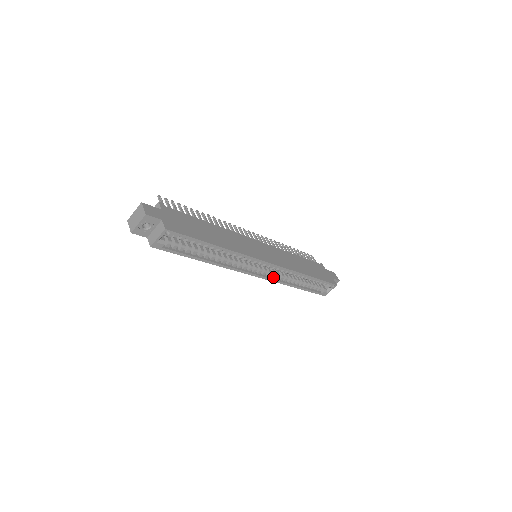
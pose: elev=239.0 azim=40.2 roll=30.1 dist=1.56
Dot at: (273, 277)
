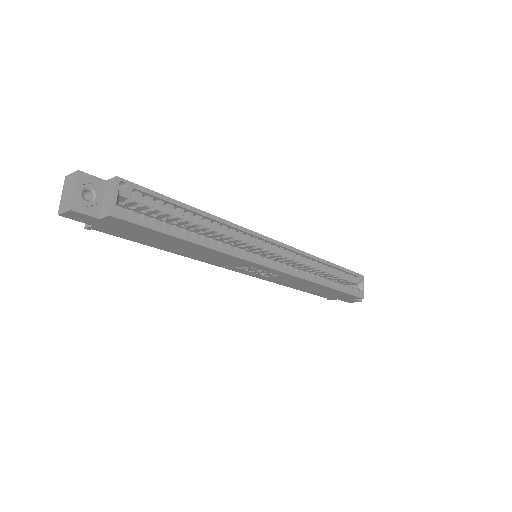
Dot at: (294, 273)
